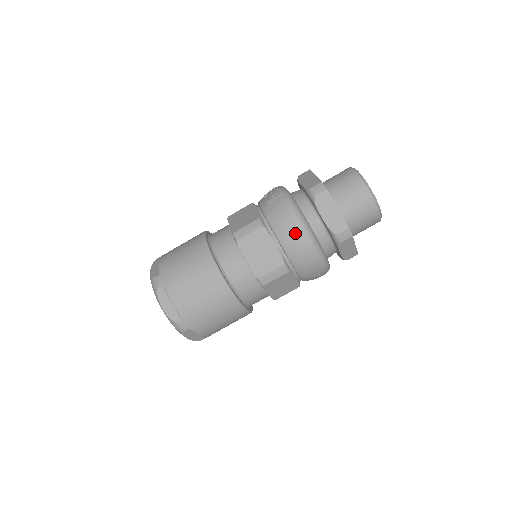
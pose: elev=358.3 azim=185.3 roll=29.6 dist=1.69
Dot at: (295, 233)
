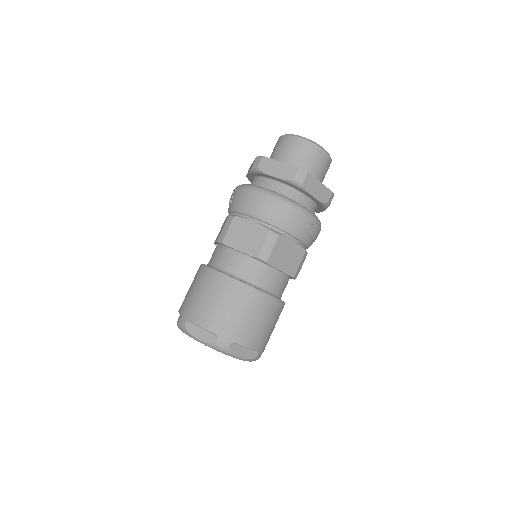
Dot at: (260, 201)
